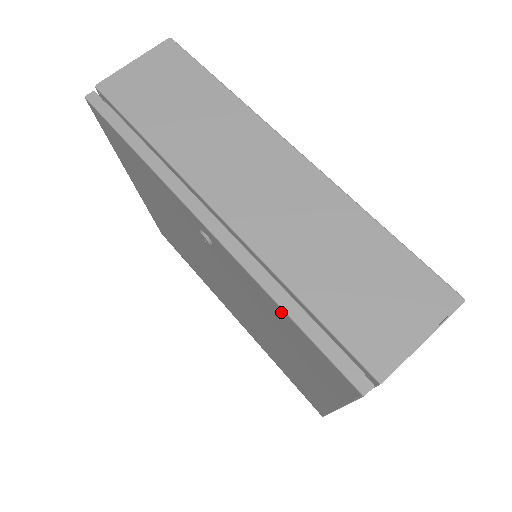
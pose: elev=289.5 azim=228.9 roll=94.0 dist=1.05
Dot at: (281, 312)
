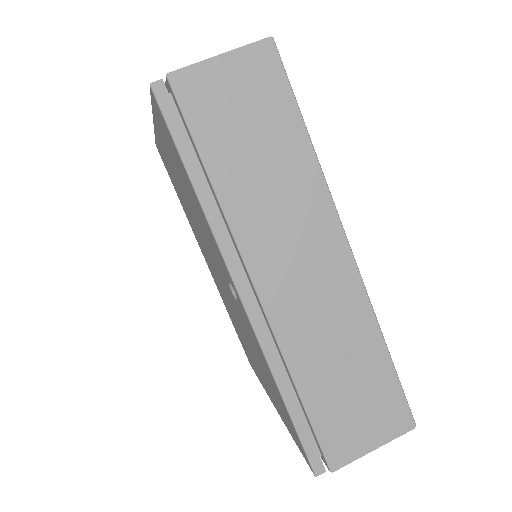
Dot at: (278, 392)
